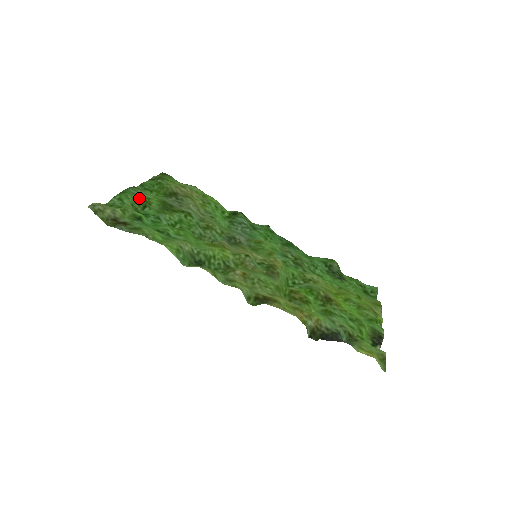
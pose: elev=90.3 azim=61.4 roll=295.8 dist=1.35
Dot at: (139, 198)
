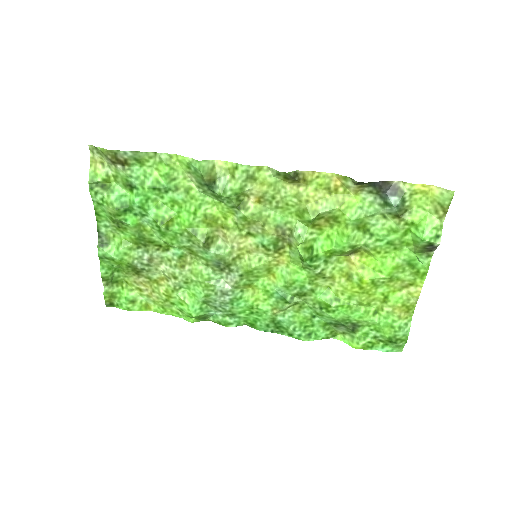
Dot at: (113, 223)
